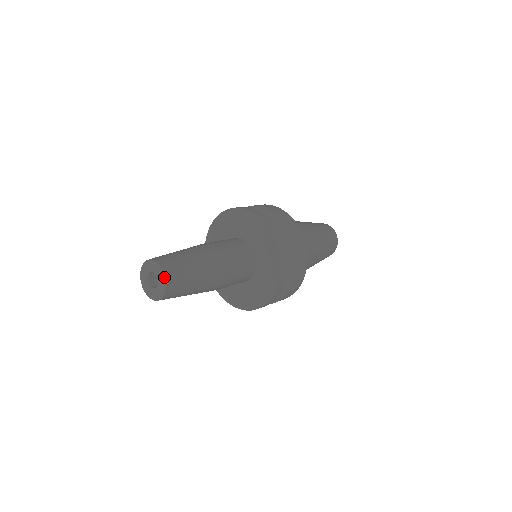
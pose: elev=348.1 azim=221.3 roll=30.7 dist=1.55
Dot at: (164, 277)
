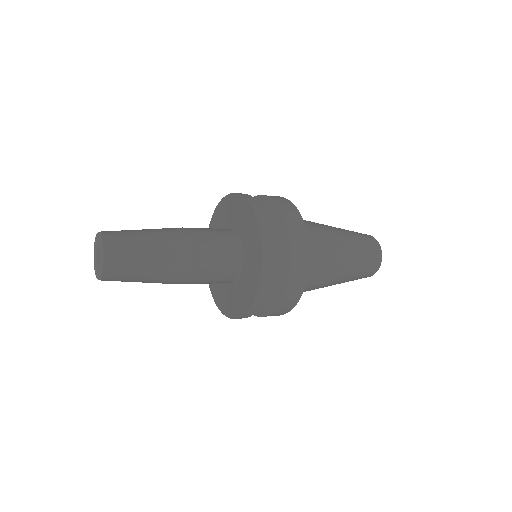
Dot at: (100, 233)
